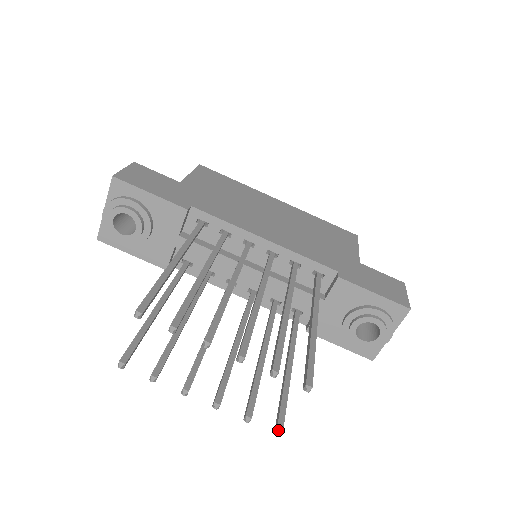
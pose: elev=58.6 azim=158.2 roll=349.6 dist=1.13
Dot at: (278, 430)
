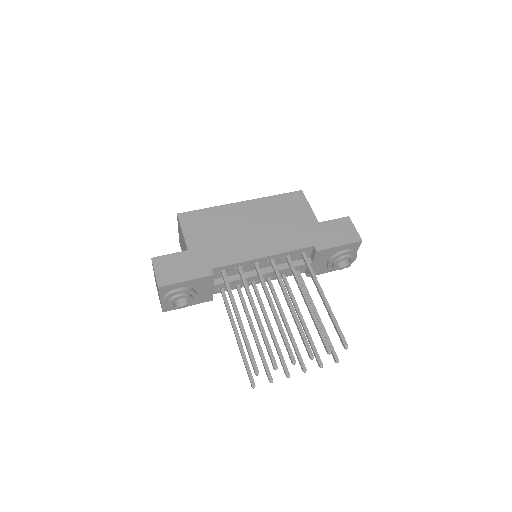
Dot at: (337, 361)
